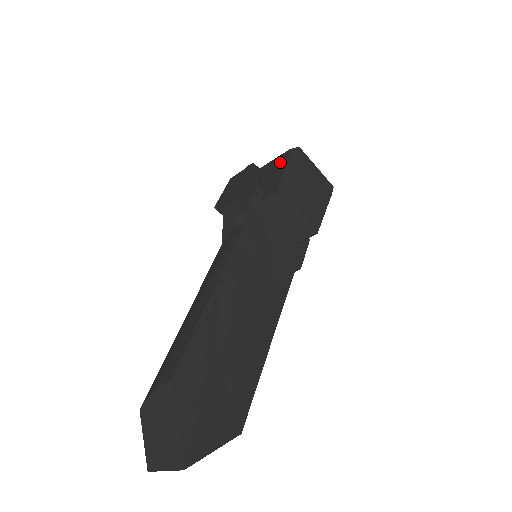
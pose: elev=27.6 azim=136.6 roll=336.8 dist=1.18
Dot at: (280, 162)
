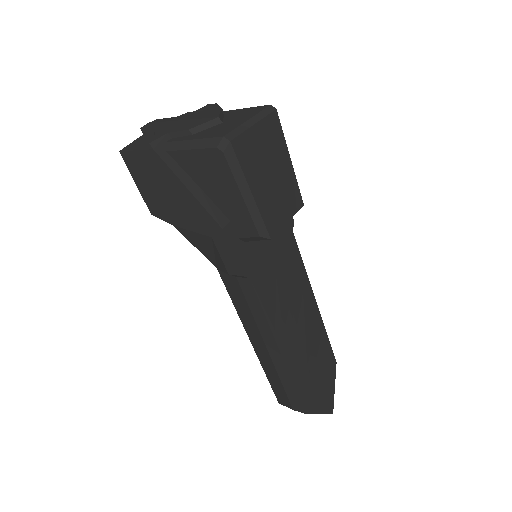
Dot at: (216, 171)
